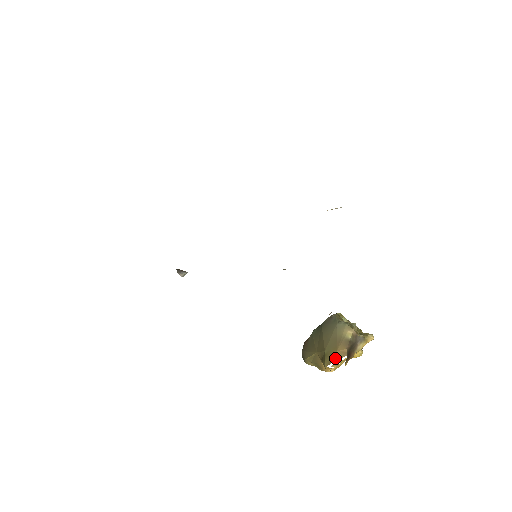
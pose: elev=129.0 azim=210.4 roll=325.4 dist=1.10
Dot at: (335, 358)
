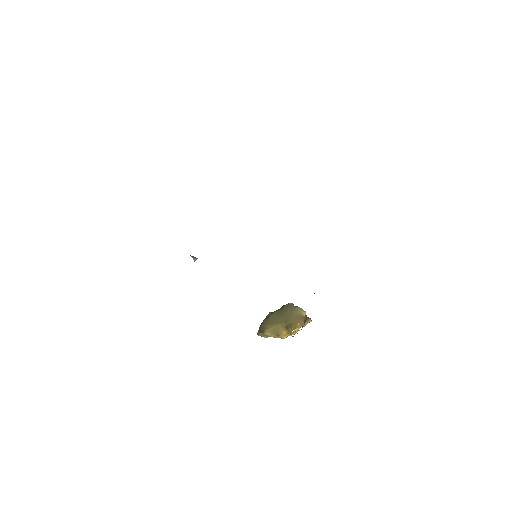
Dot at: (298, 326)
